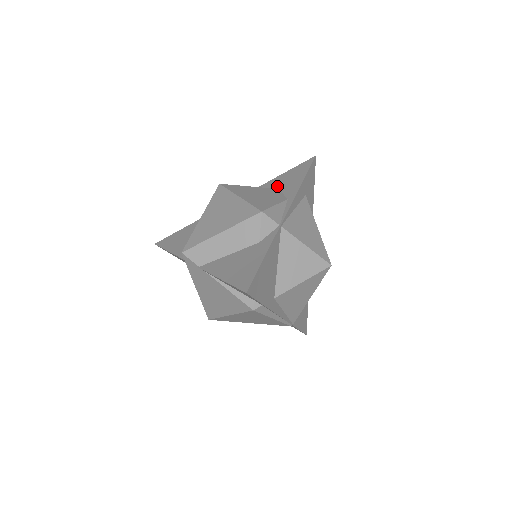
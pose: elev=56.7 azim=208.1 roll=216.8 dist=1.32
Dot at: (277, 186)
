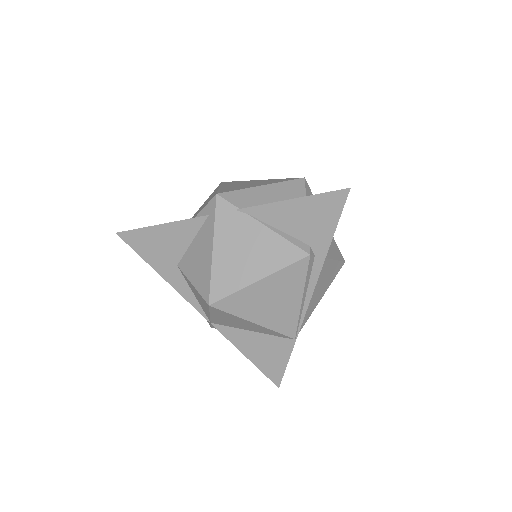
Dot at: occluded
